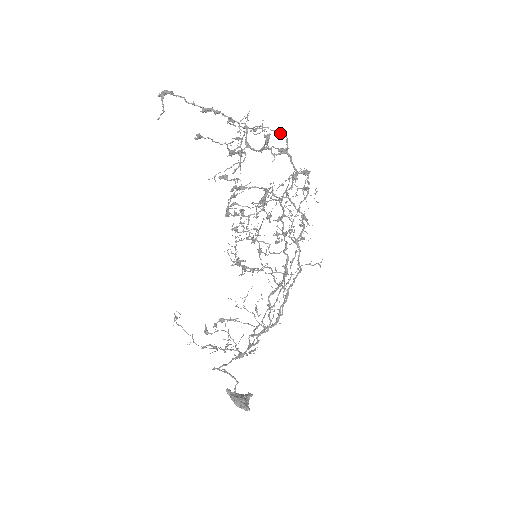
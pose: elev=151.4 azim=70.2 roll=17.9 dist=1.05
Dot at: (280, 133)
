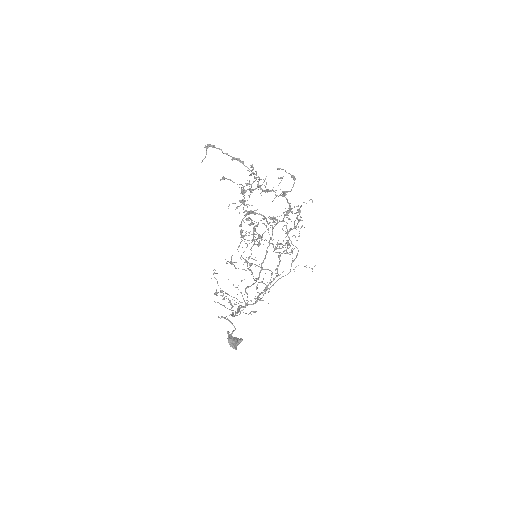
Dot at: (291, 177)
